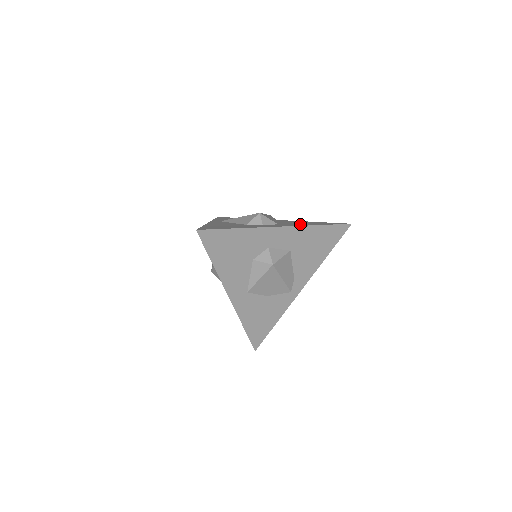
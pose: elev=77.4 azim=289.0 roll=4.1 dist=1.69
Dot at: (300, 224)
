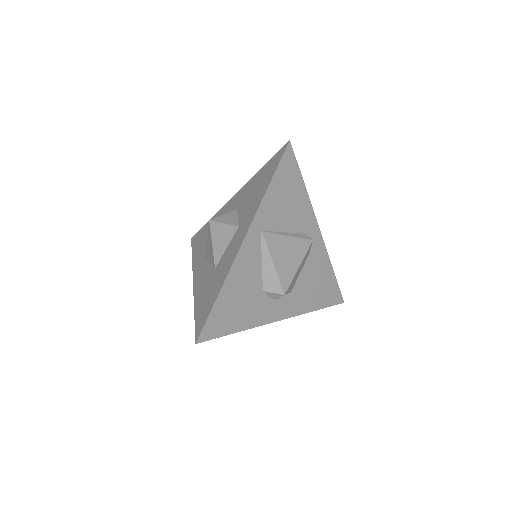
Dot at: (306, 300)
